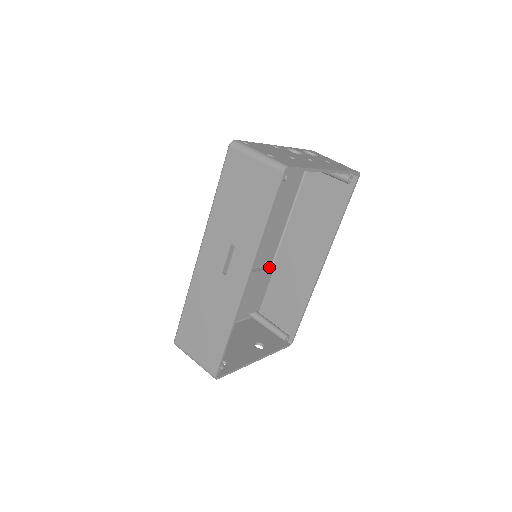
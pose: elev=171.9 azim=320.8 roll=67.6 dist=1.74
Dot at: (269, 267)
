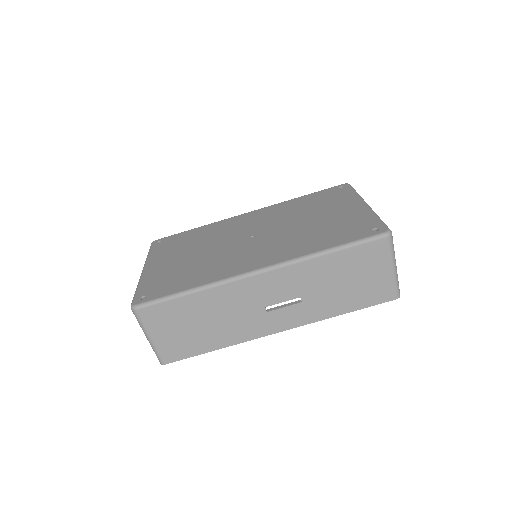
Dot at: occluded
